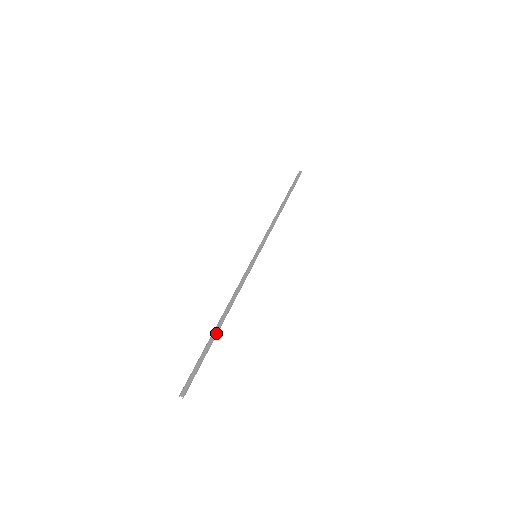
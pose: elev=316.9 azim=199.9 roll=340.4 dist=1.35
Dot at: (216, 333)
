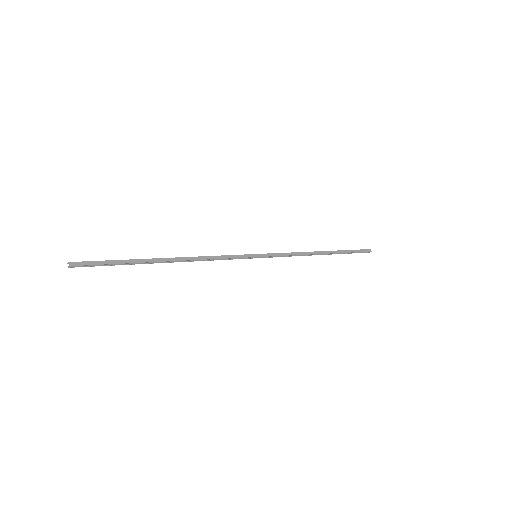
Dot at: (153, 261)
